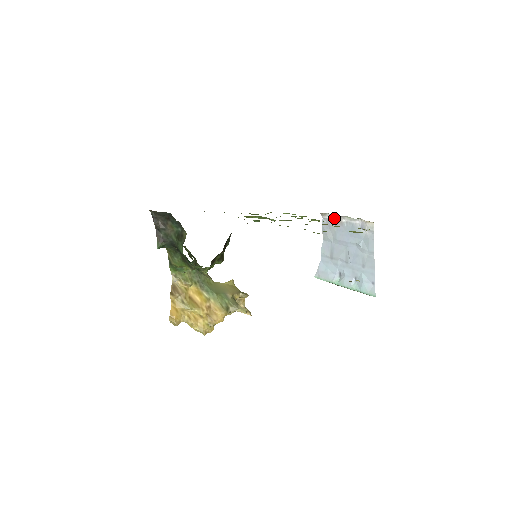
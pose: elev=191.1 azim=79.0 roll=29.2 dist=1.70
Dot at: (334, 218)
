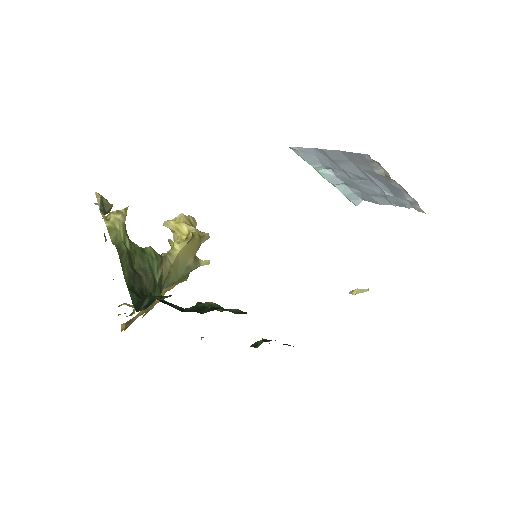
Dot at: (384, 170)
